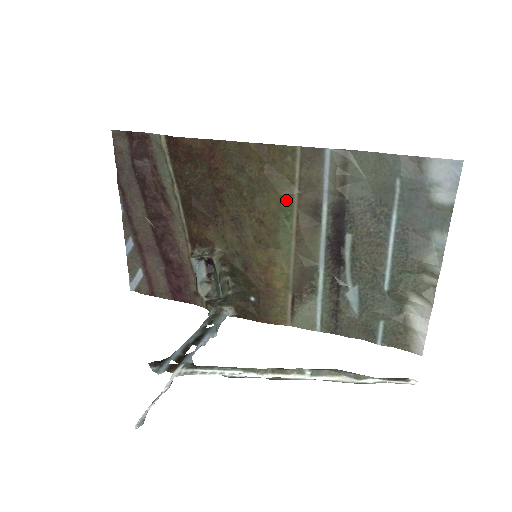
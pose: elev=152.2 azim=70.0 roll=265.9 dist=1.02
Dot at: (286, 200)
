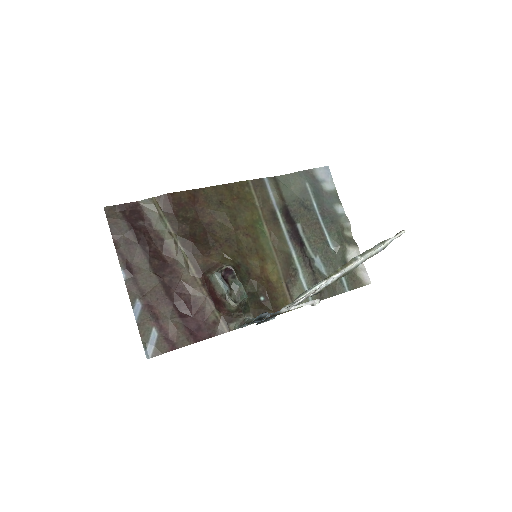
Dot at: (256, 214)
